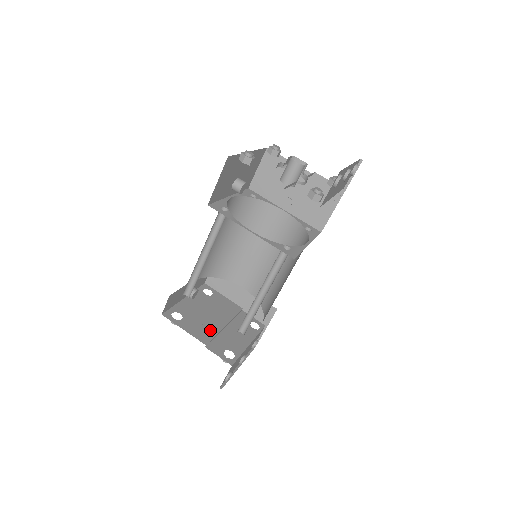
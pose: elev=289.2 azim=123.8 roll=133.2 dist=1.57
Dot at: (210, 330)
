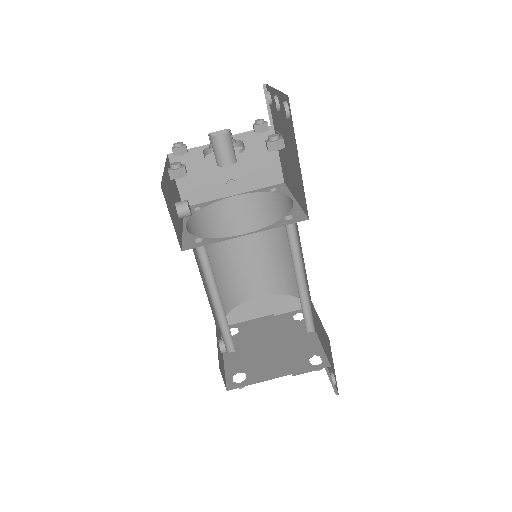
Dot at: (277, 359)
